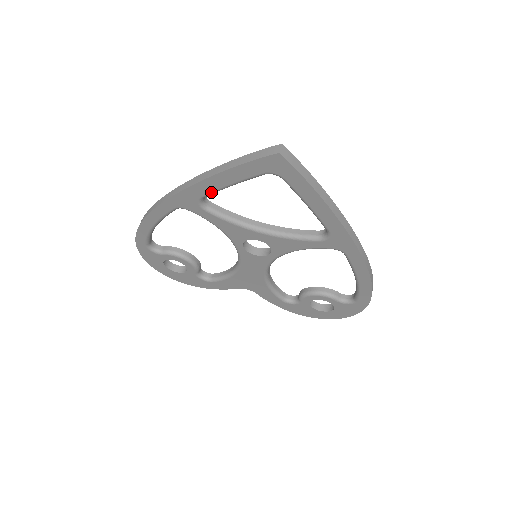
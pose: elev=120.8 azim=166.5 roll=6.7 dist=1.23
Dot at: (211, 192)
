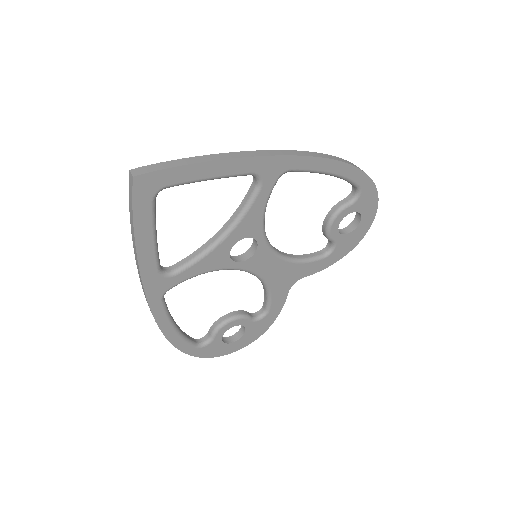
Dot at: (155, 259)
